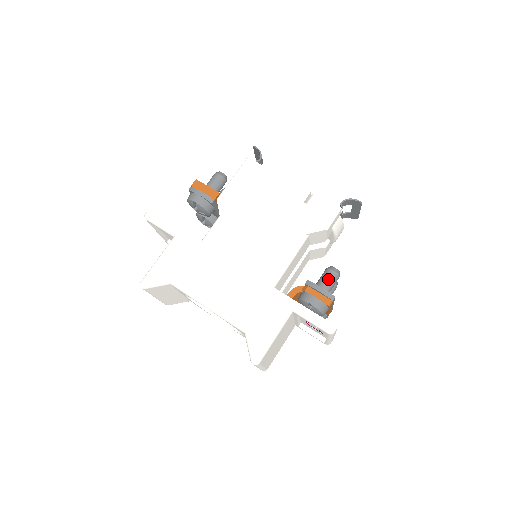
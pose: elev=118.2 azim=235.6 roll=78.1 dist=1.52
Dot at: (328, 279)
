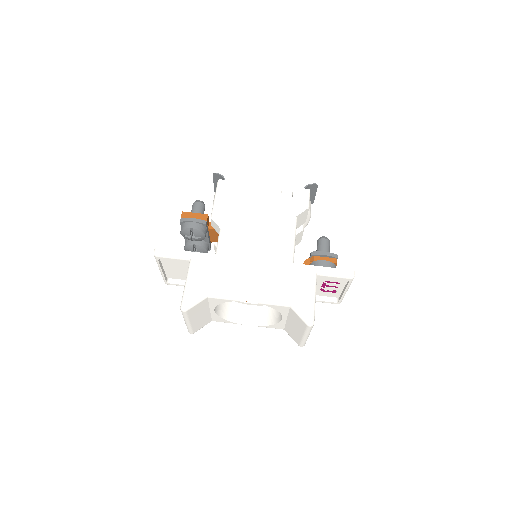
Dot at: (324, 246)
